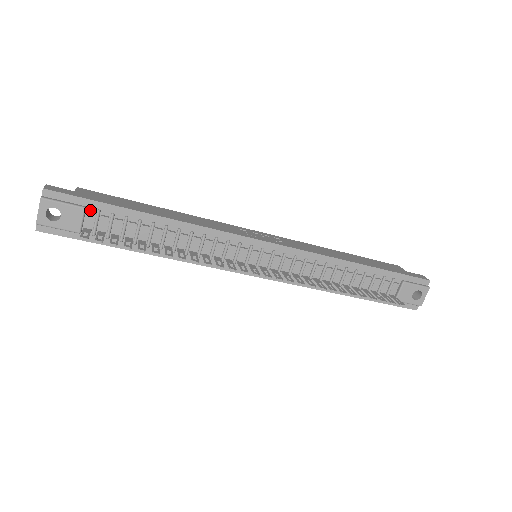
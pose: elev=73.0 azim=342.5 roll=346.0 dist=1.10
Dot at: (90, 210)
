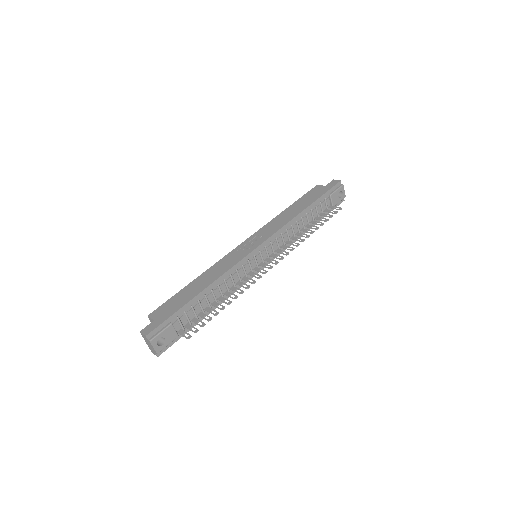
Dot at: (173, 321)
